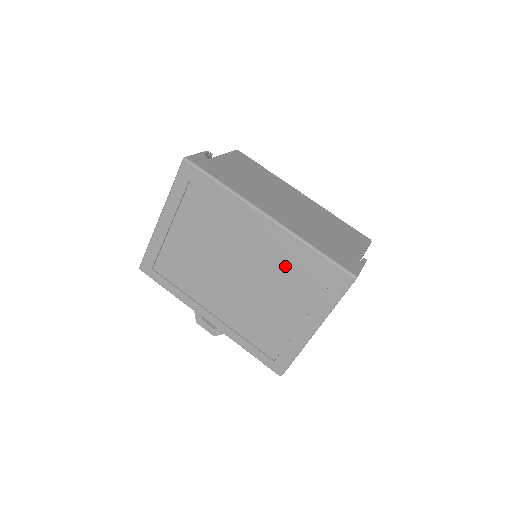
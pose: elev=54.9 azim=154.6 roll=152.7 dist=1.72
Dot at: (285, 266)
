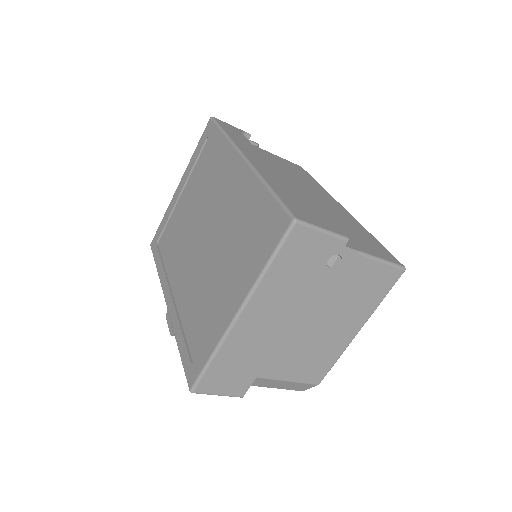
Dot at: (240, 219)
